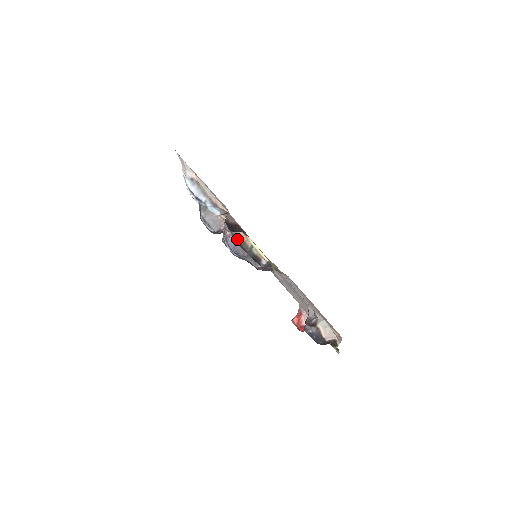
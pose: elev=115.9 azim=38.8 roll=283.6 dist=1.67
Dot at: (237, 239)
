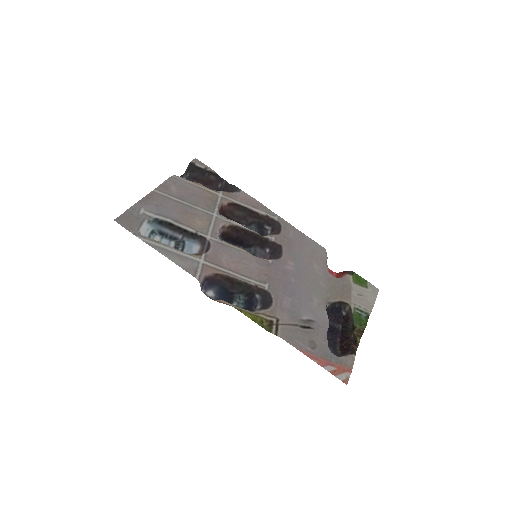
Dot at: occluded
